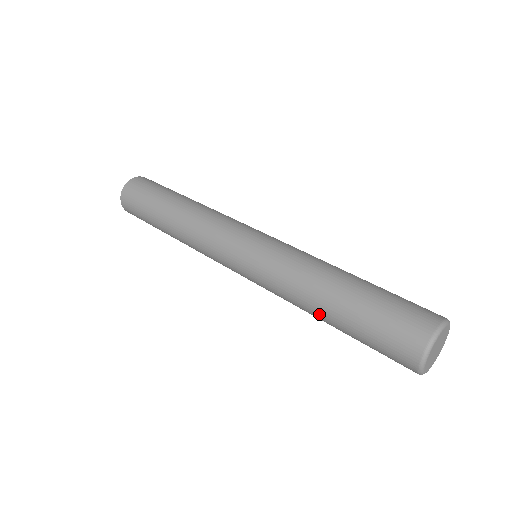
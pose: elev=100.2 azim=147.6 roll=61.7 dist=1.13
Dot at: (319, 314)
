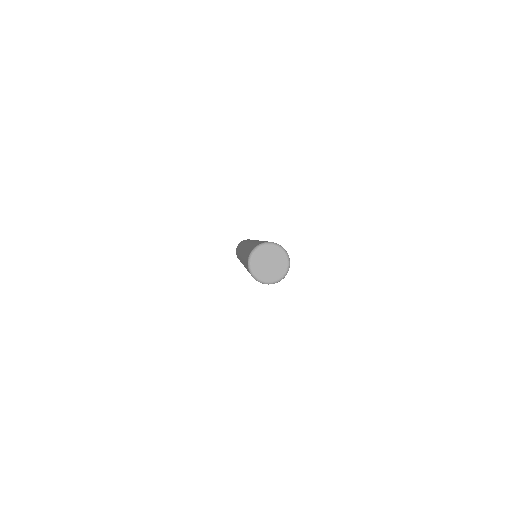
Dot at: occluded
